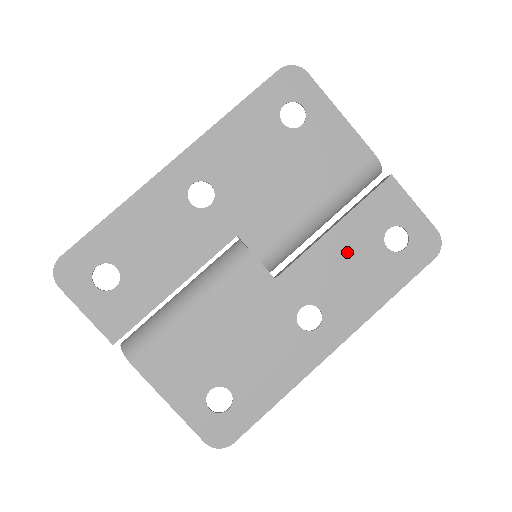
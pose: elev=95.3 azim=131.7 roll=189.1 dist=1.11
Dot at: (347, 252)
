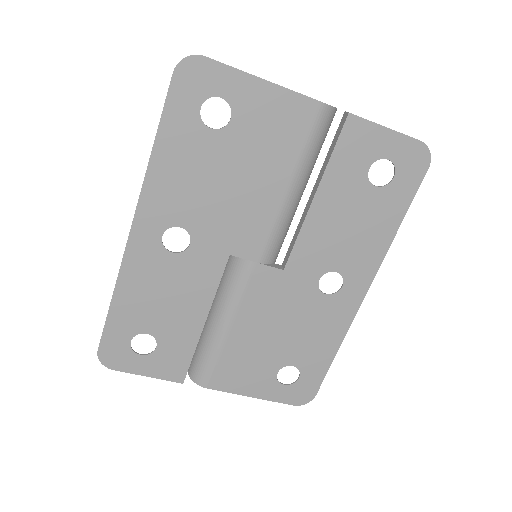
Dot at: (338, 212)
